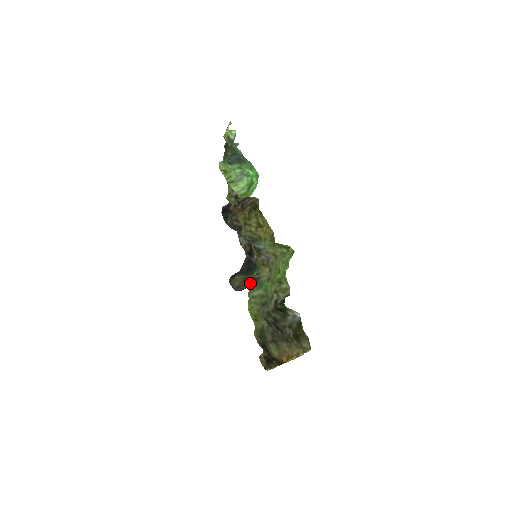
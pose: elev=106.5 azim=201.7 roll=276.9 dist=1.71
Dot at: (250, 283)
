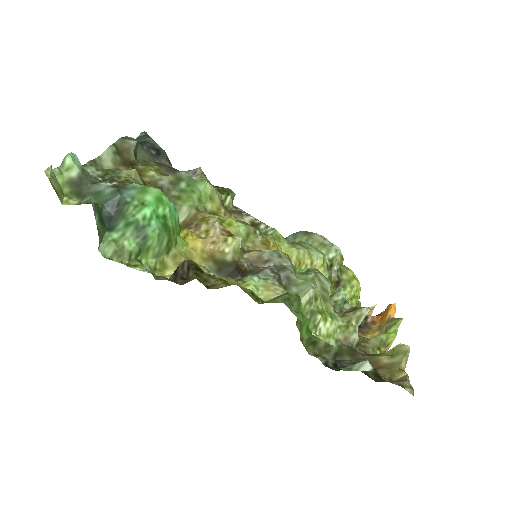
Dot at: occluded
